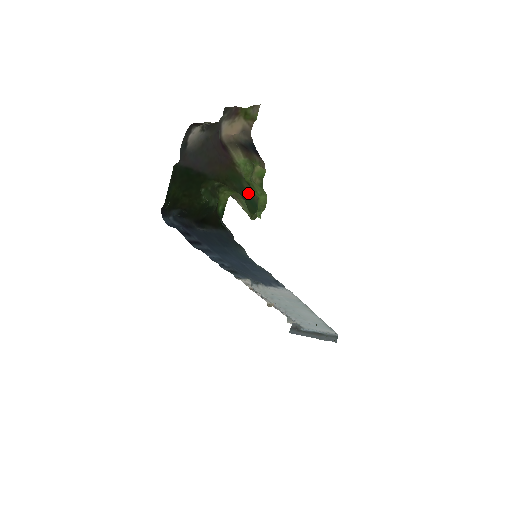
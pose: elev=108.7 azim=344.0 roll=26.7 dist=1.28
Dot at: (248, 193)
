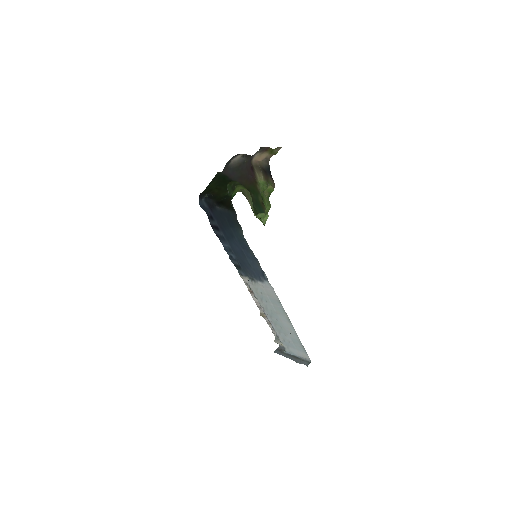
Dot at: (261, 205)
